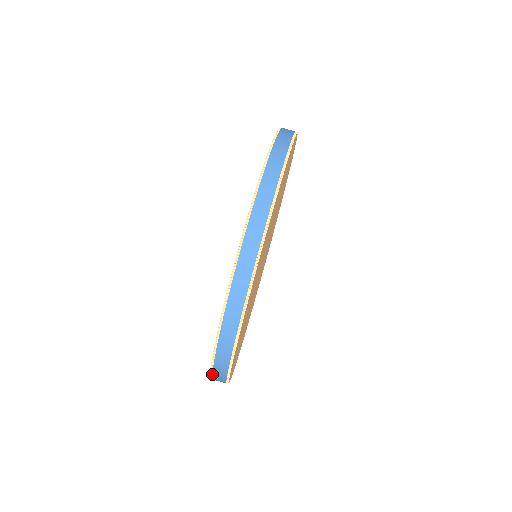
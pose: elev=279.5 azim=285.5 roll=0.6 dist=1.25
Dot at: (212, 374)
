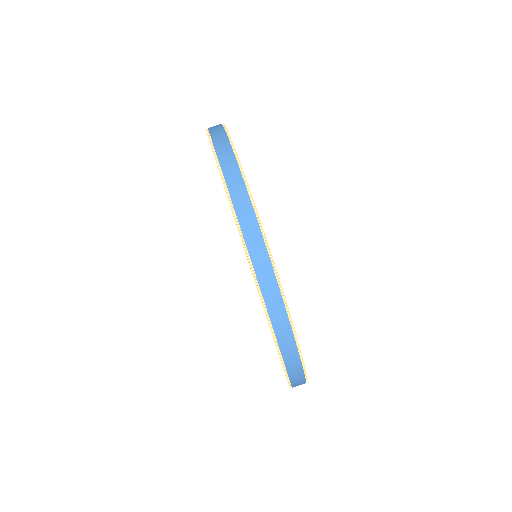
Dot at: occluded
